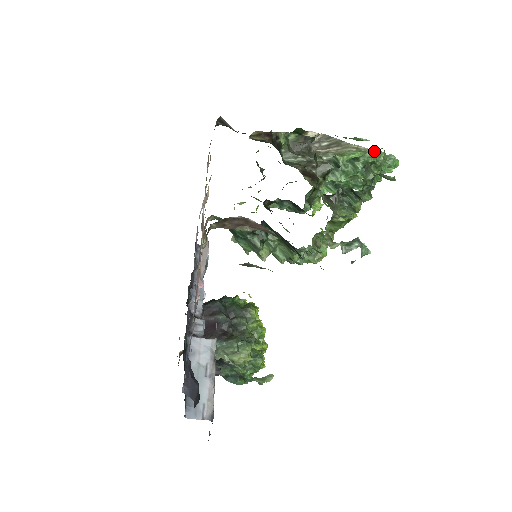
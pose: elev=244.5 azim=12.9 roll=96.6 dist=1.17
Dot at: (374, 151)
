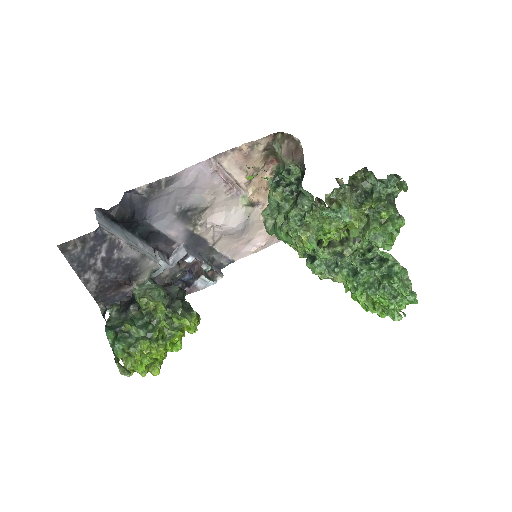
Dot at: occluded
